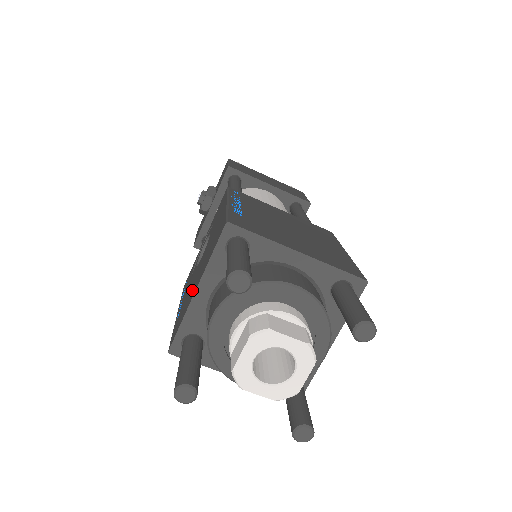
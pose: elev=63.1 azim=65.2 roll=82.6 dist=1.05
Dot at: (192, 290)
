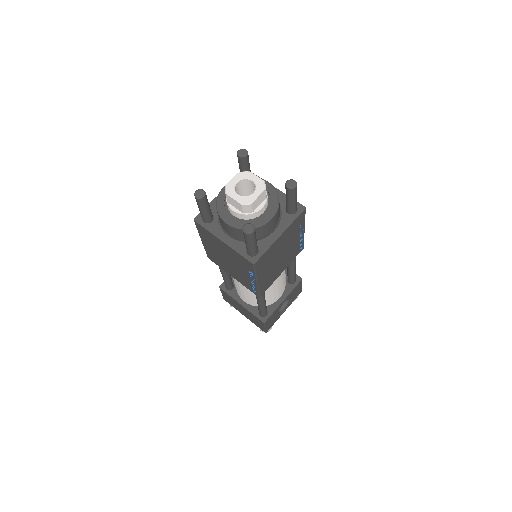
Dot at: occluded
